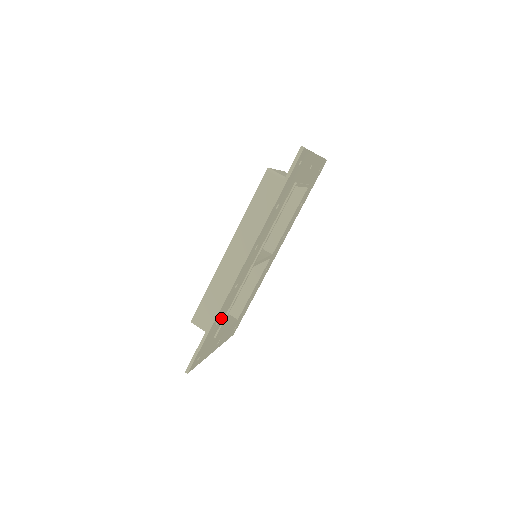
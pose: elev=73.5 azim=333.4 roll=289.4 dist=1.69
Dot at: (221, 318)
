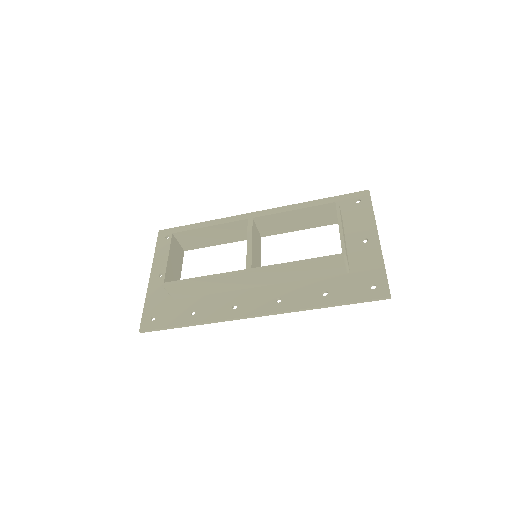
Dot at: (198, 306)
